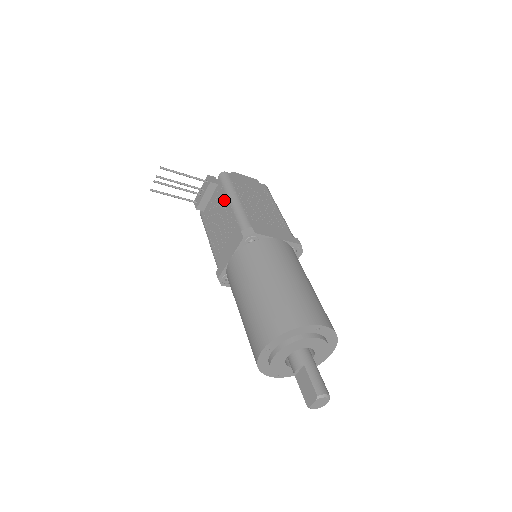
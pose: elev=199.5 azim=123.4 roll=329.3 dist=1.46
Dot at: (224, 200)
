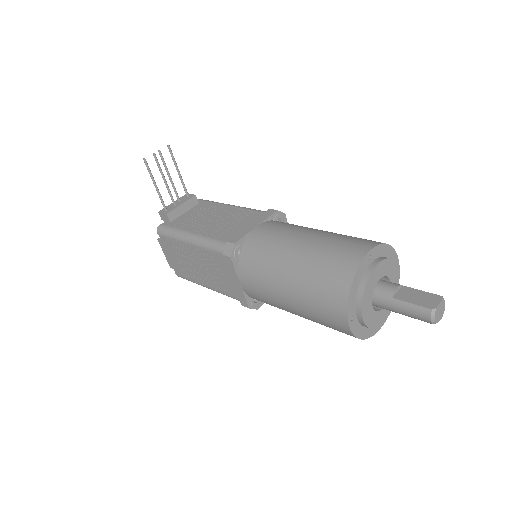
Dot at: (218, 207)
